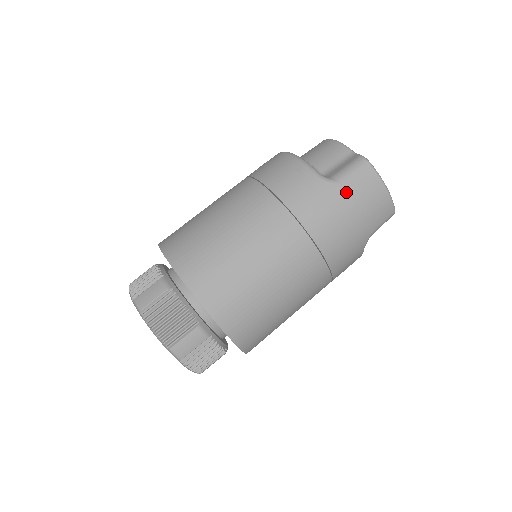
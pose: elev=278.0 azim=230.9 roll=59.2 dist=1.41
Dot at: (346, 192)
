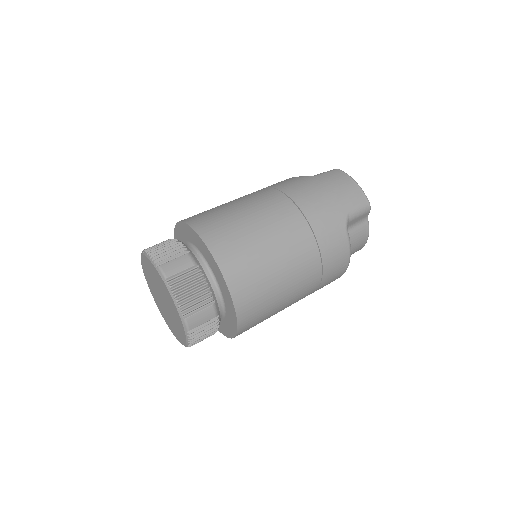
Dot at: (320, 179)
